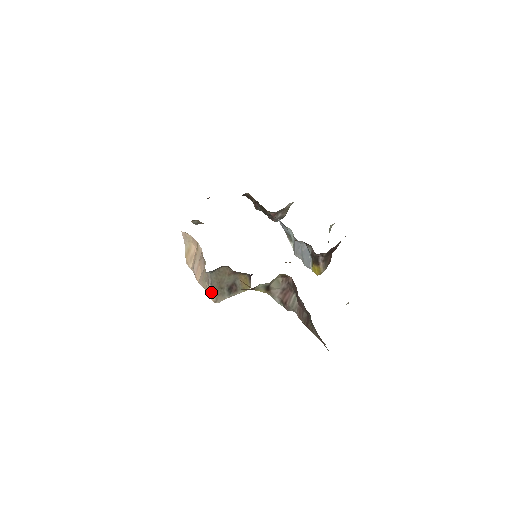
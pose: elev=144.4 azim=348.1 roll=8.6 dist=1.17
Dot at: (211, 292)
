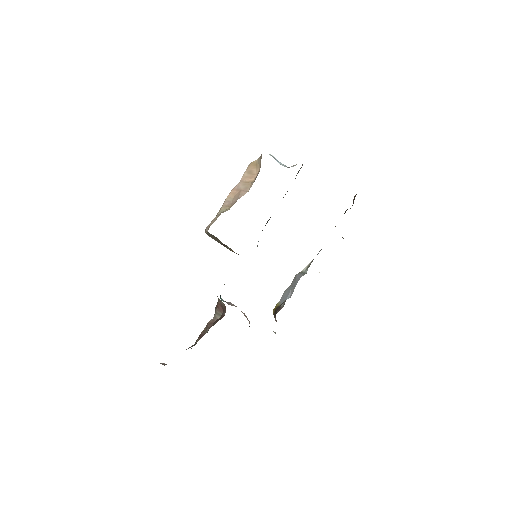
Dot at: occluded
